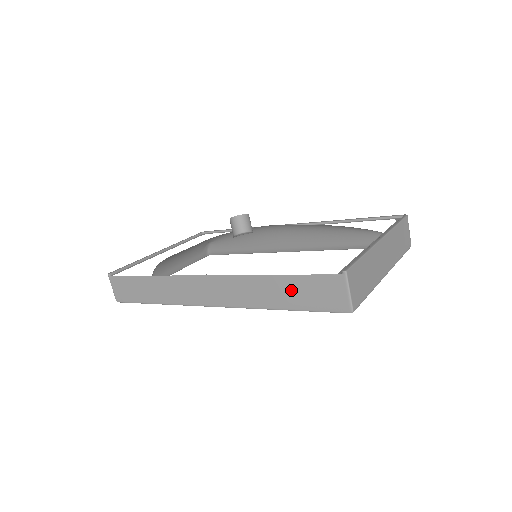
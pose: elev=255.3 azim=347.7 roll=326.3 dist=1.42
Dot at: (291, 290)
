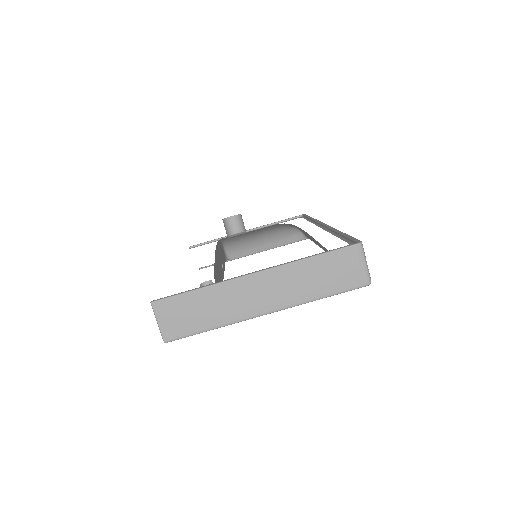
Dot at: occluded
